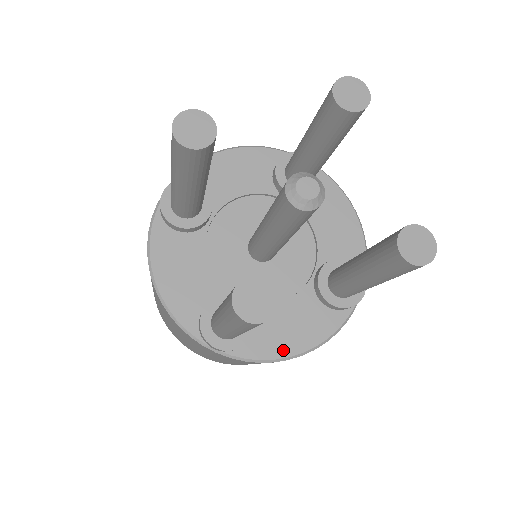
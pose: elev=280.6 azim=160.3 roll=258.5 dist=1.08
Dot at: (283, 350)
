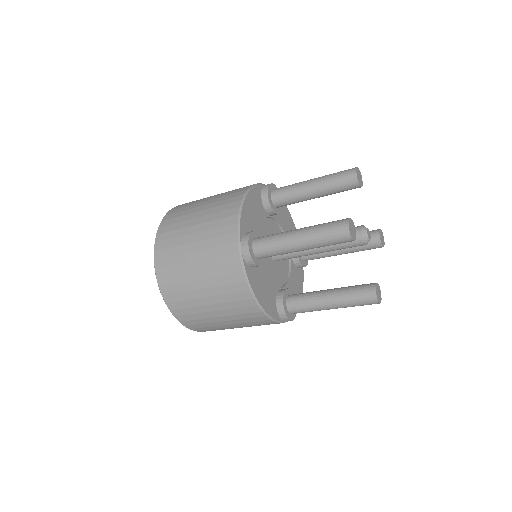
Dot at: (256, 291)
